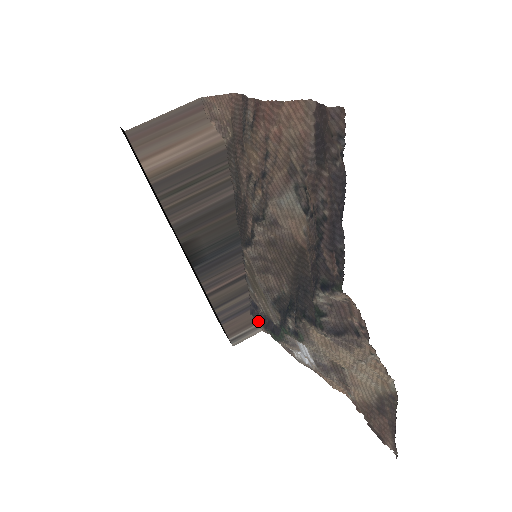
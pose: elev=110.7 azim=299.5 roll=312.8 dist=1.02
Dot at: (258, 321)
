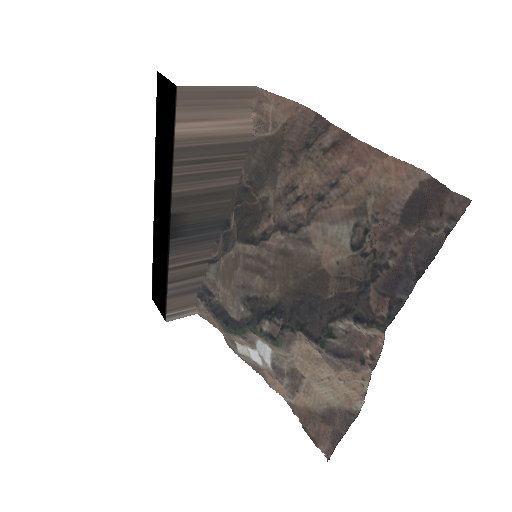
Dot at: (207, 307)
